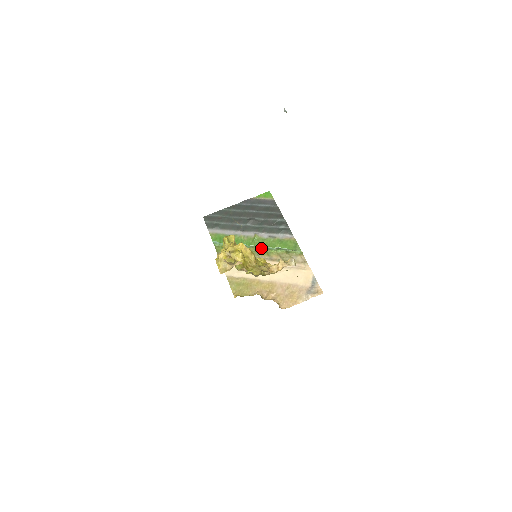
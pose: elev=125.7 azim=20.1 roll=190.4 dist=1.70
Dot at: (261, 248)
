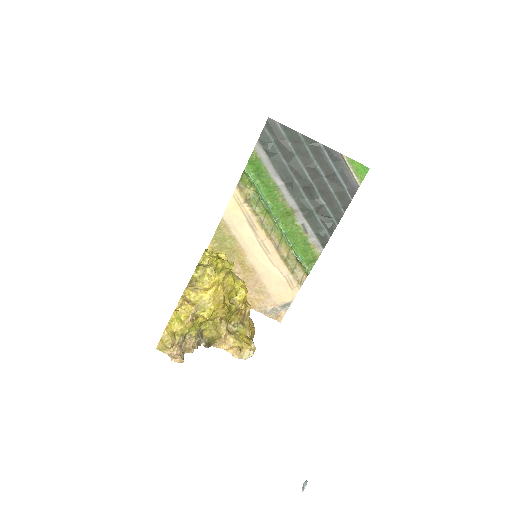
Dot at: (281, 229)
